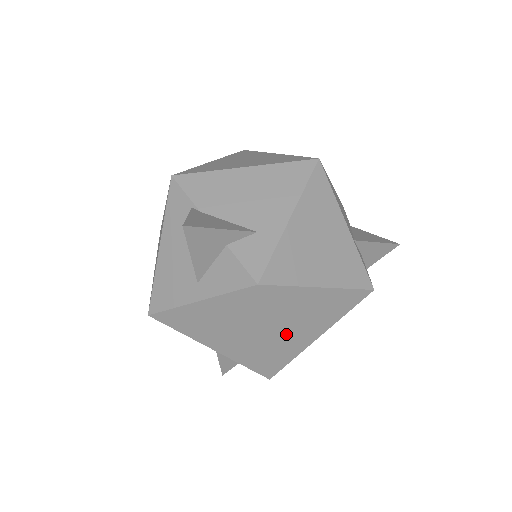
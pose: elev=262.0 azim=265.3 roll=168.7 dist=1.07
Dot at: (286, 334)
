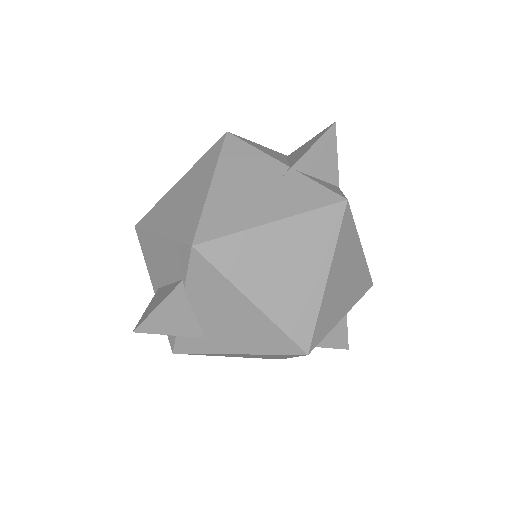
Dot at: occluded
